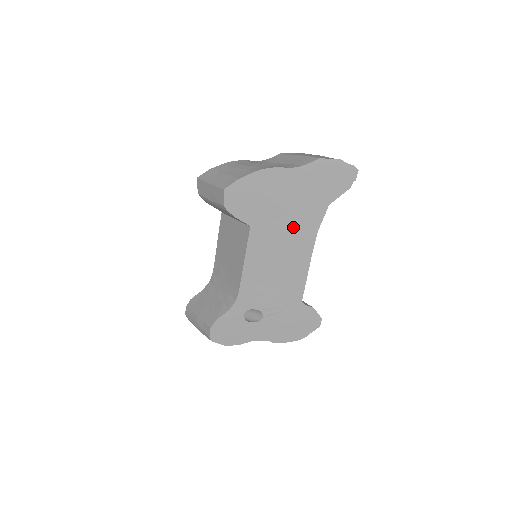
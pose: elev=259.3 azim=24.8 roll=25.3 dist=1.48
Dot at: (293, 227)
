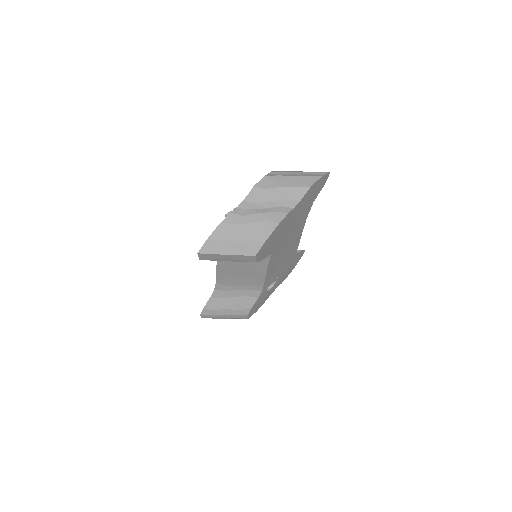
Dot at: (294, 231)
